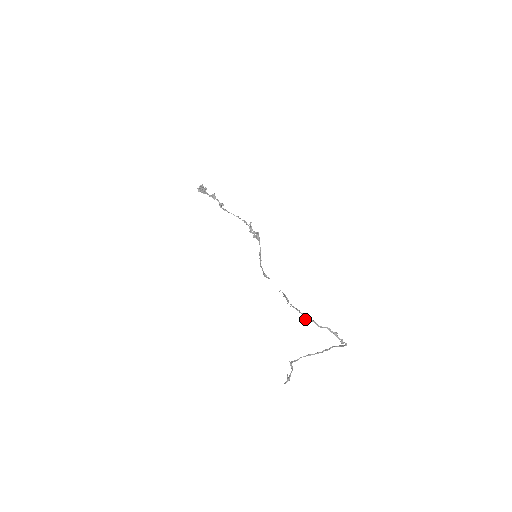
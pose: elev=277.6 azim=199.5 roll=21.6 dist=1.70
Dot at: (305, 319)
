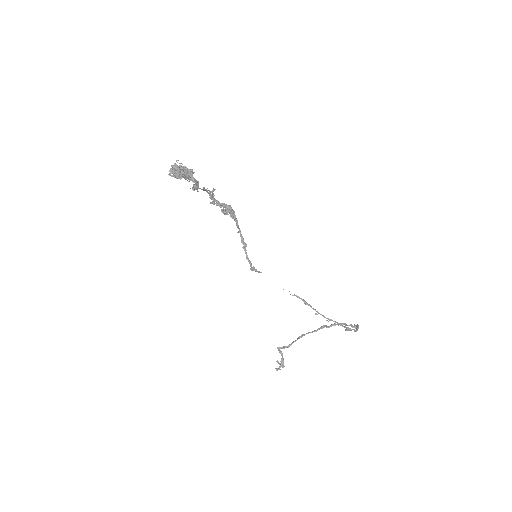
Dot at: occluded
